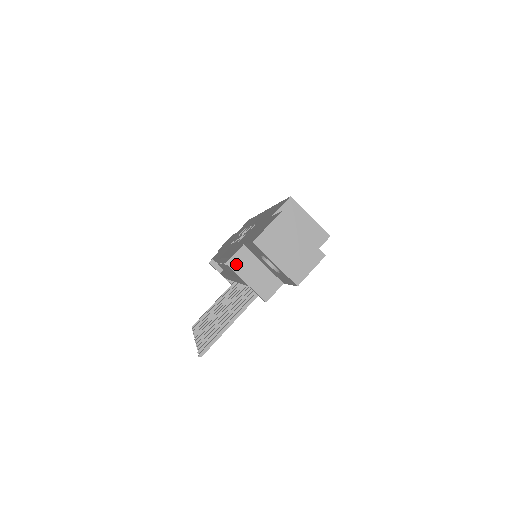
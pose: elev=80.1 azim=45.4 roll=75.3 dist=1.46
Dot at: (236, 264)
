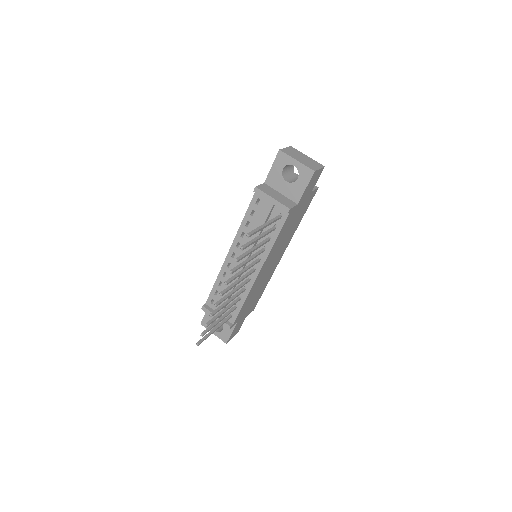
Dot at: (262, 189)
